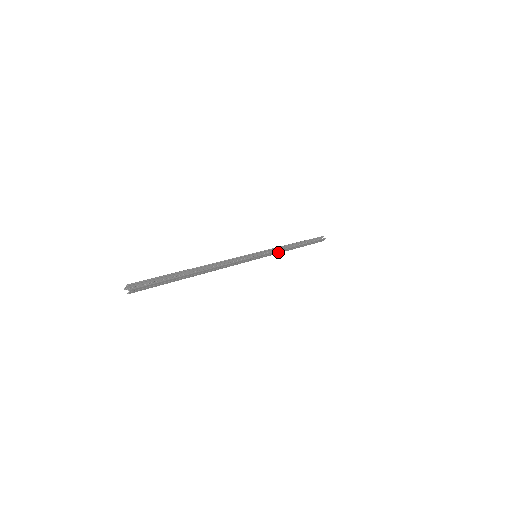
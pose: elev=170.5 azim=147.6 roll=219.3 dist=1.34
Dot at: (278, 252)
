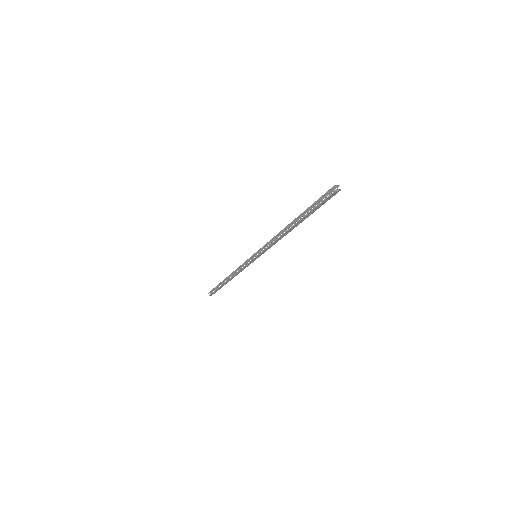
Dot at: (242, 269)
